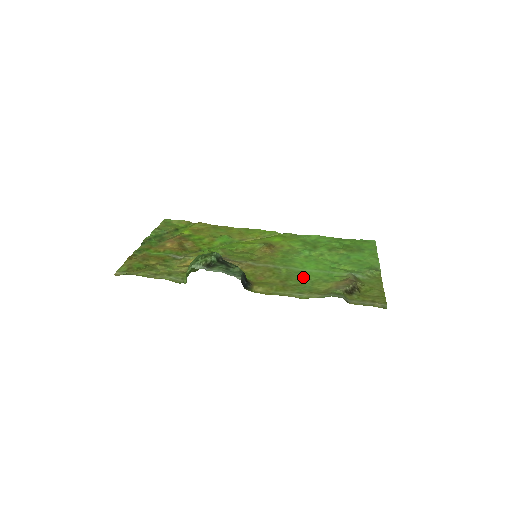
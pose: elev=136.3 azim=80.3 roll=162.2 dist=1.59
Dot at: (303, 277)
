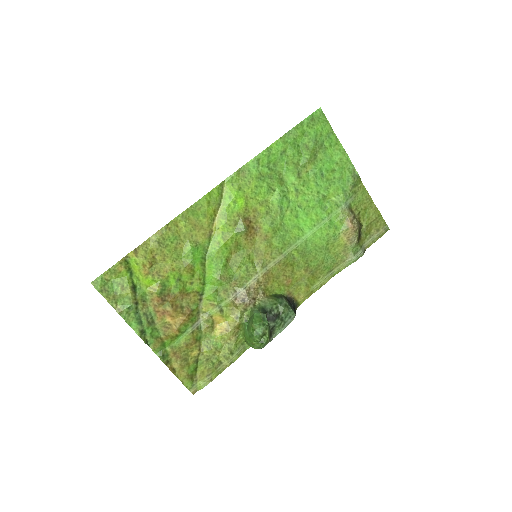
Dot at: (316, 249)
